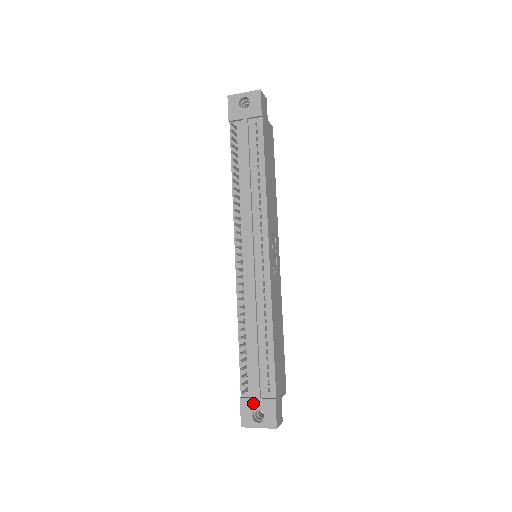
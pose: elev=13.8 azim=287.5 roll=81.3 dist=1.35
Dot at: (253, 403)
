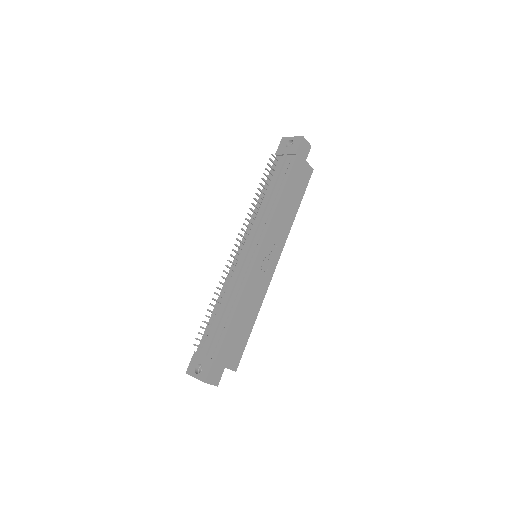
Dot at: (200, 358)
